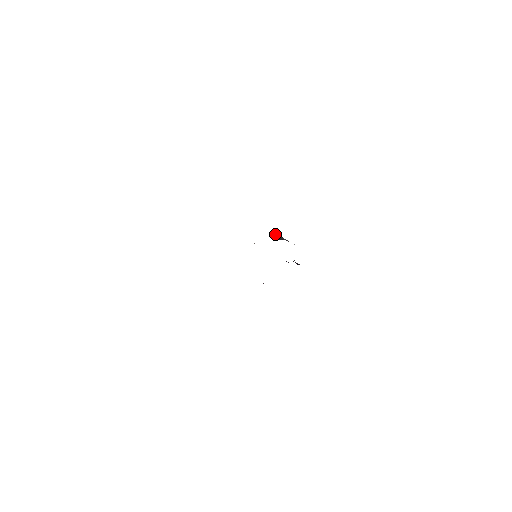
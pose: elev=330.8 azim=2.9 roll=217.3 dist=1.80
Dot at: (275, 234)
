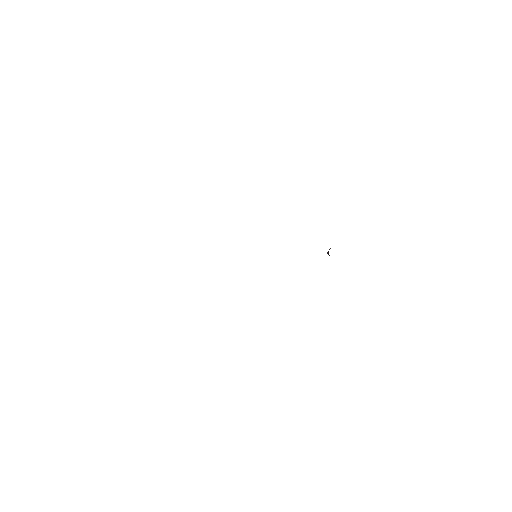
Dot at: occluded
